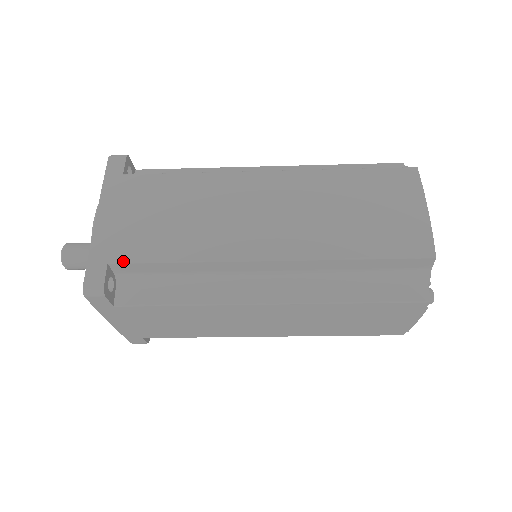
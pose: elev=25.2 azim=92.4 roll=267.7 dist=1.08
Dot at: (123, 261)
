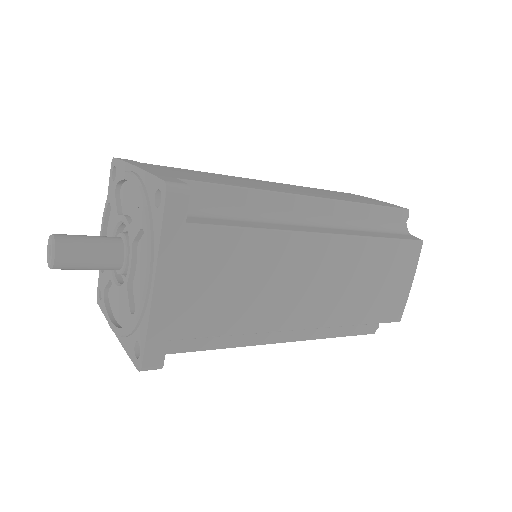
Dot at: (184, 338)
